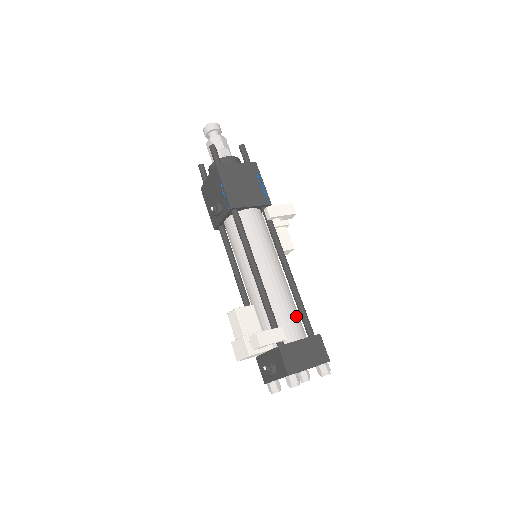
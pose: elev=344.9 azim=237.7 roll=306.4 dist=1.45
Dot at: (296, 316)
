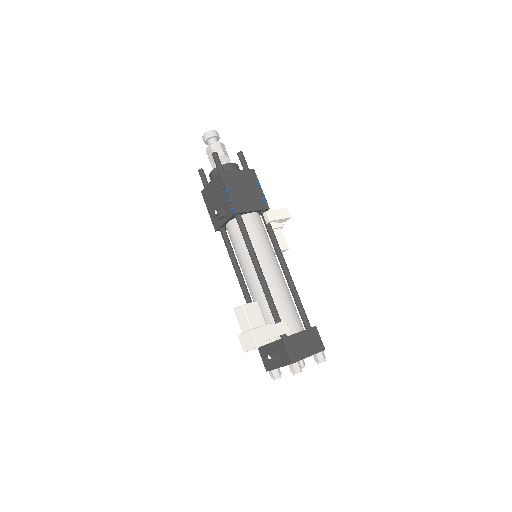
Dot at: (295, 310)
